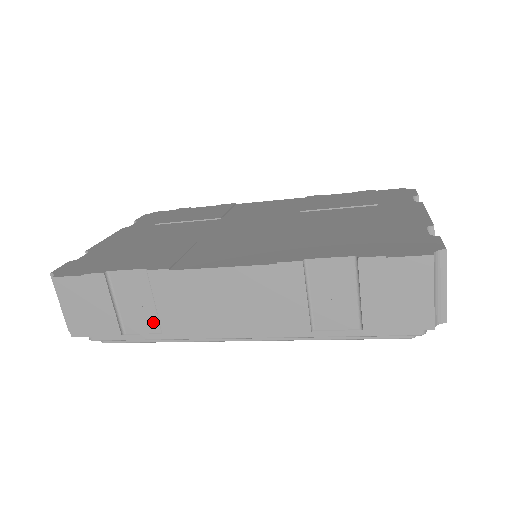
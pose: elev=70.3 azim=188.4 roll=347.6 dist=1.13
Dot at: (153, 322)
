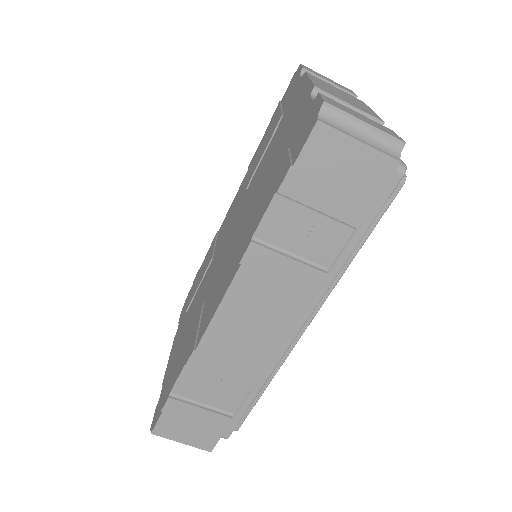
Dot at: (236, 389)
